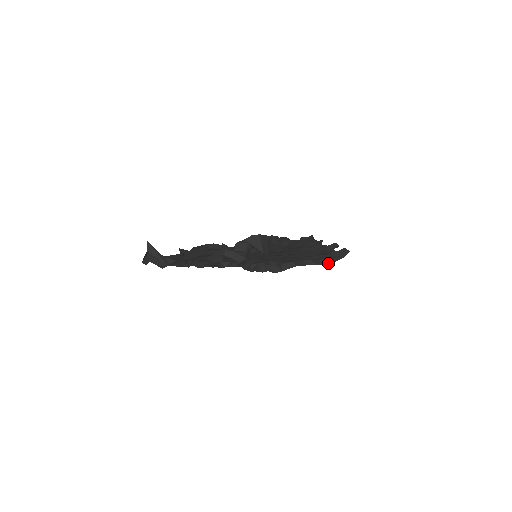
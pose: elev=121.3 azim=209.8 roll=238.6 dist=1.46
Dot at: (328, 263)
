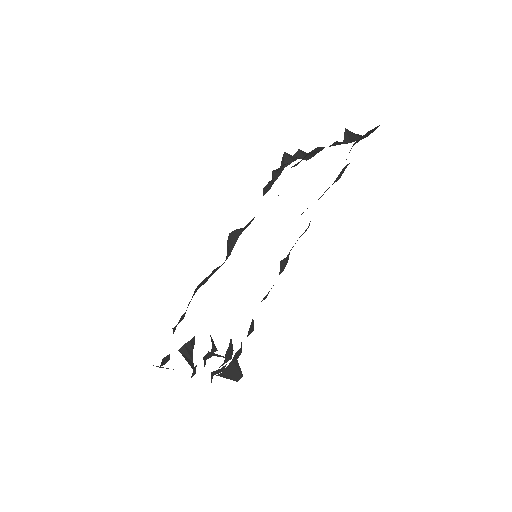
Dot at: occluded
